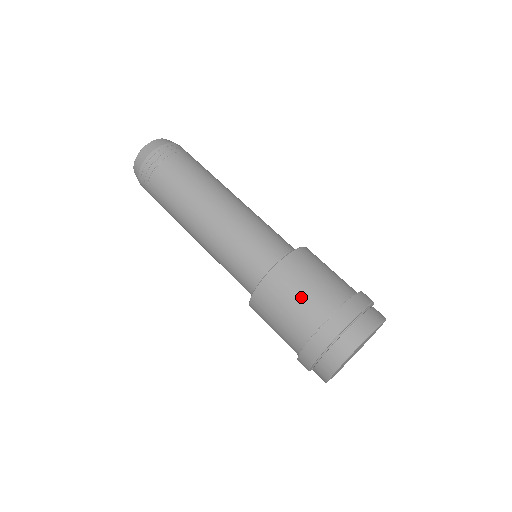
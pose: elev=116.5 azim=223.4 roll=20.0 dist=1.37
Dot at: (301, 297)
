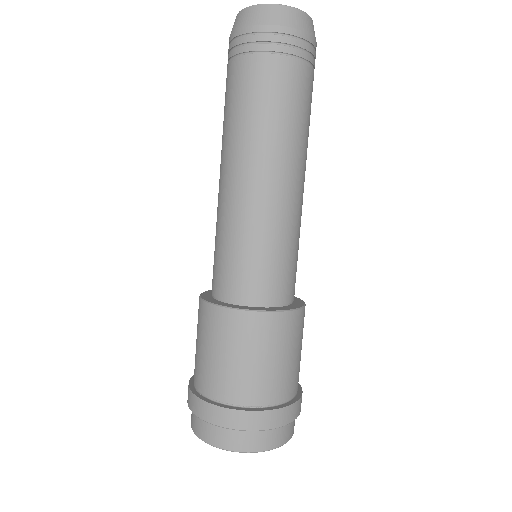
Dot at: (279, 364)
